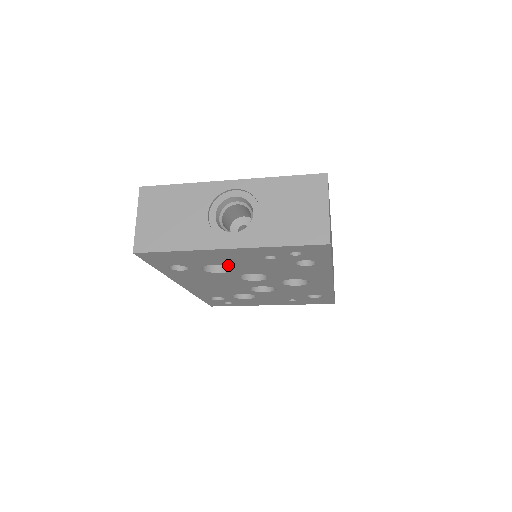
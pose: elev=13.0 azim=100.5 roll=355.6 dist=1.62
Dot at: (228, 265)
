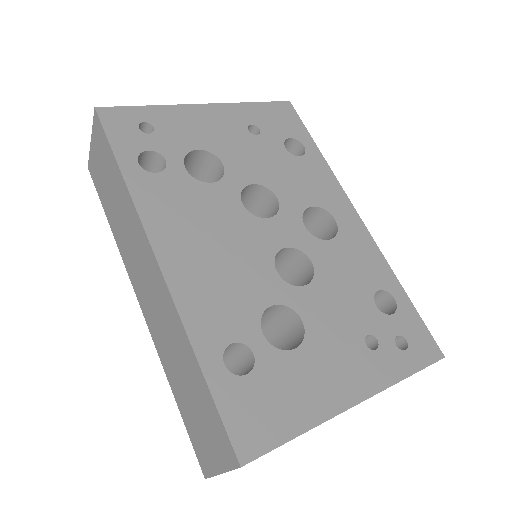
Dot at: occluded
